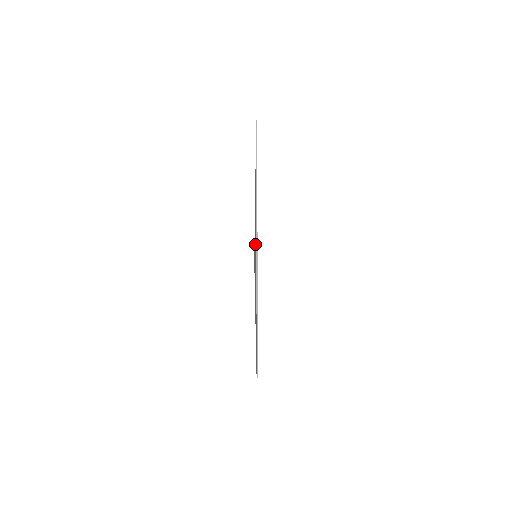
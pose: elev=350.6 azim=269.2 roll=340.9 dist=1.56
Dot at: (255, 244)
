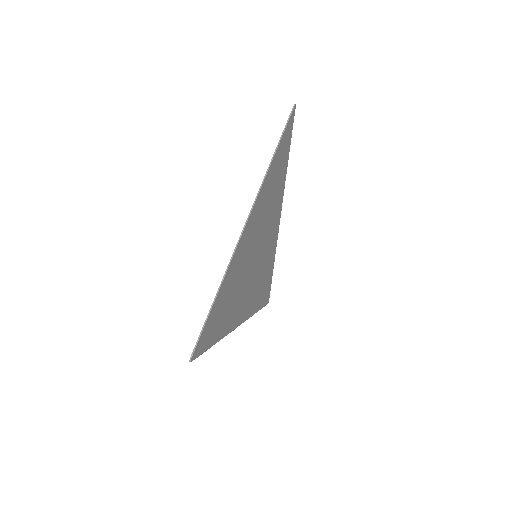
Dot at: (260, 243)
